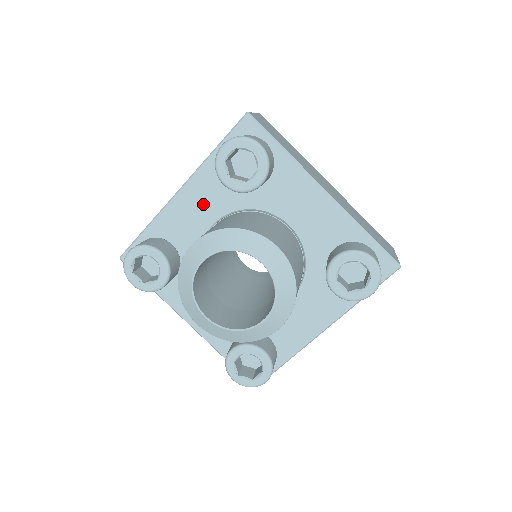
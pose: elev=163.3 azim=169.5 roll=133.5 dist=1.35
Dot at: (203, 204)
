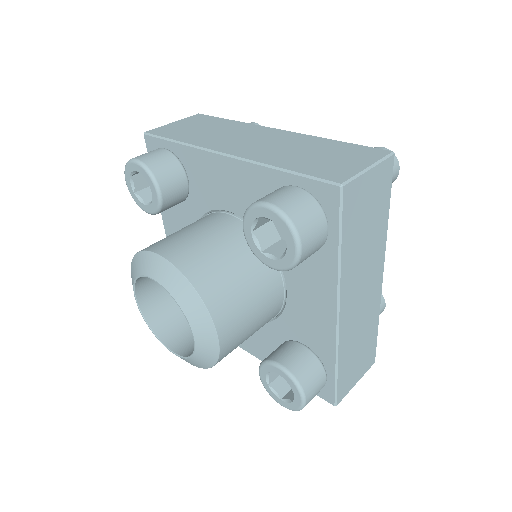
Dot at: (235, 190)
